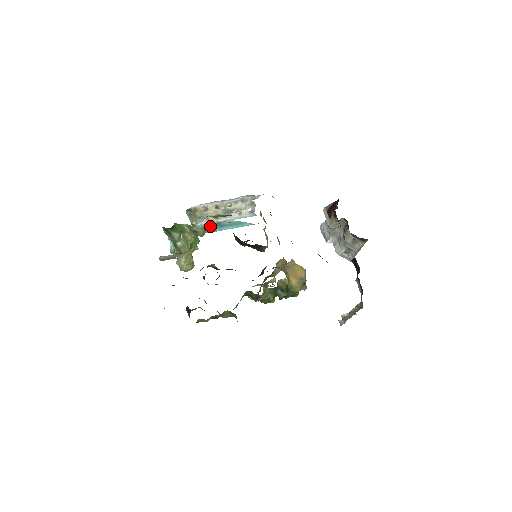
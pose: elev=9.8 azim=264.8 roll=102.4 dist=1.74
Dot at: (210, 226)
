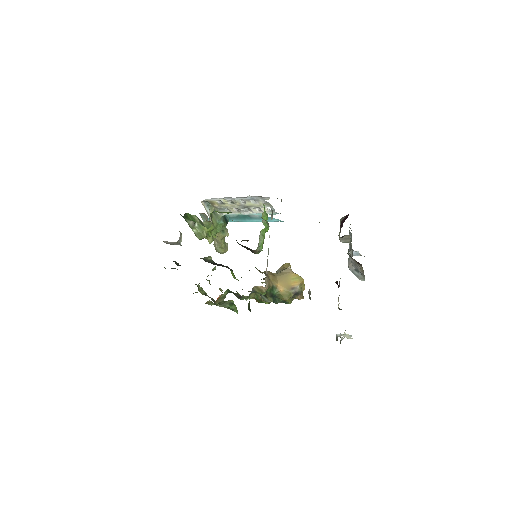
Dot at: (240, 216)
